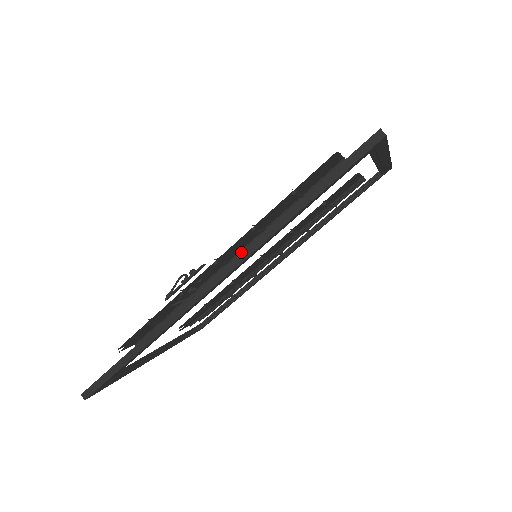
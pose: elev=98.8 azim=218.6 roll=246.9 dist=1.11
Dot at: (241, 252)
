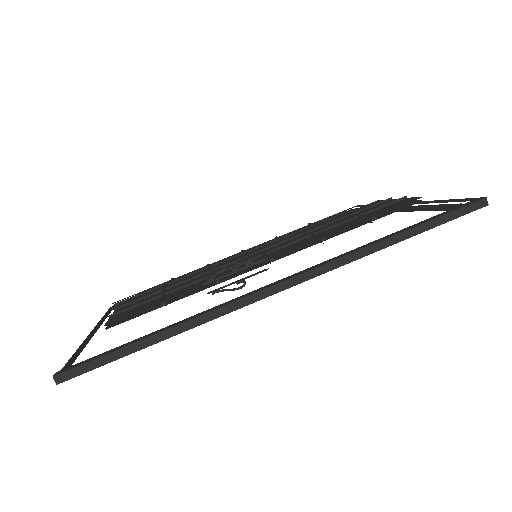
Dot at: (329, 262)
